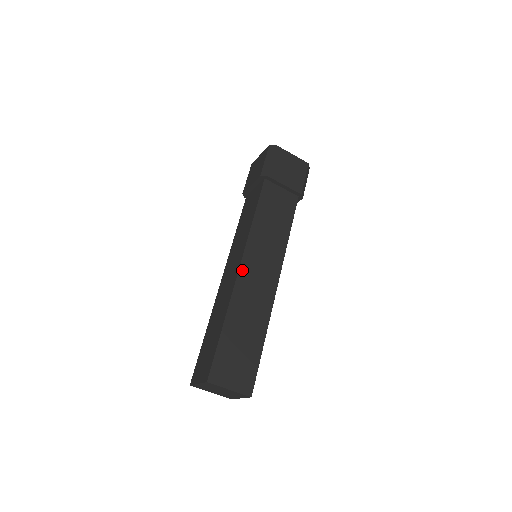
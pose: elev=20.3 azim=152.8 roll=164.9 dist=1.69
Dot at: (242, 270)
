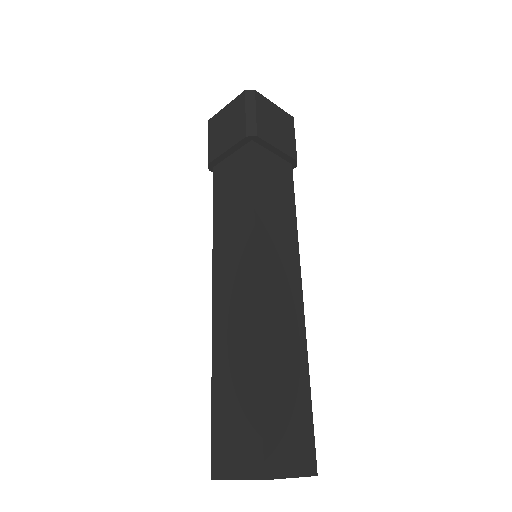
Dot at: (261, 283)
